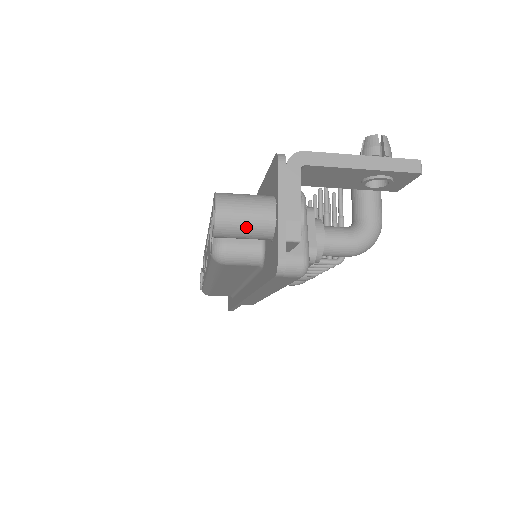
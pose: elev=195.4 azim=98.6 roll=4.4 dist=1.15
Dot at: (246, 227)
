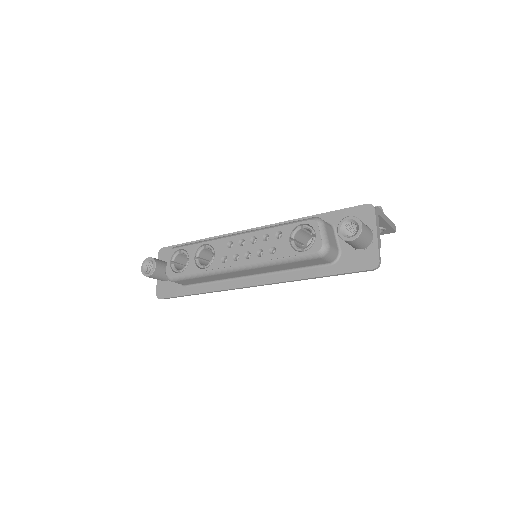
Dot at: (365, 240)
